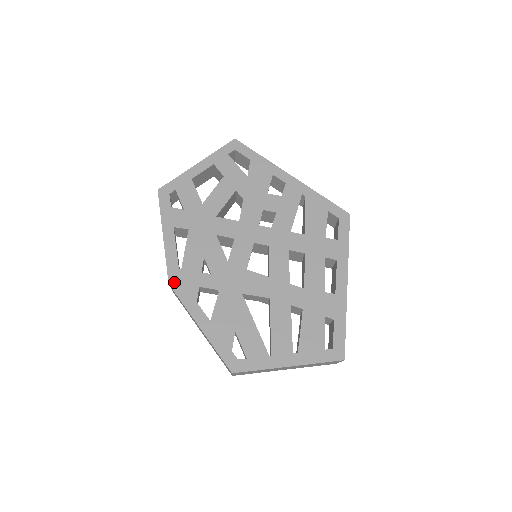
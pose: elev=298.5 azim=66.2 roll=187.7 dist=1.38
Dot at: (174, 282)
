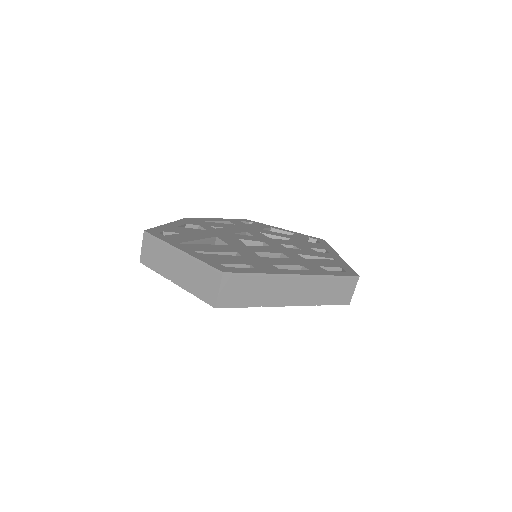
Dot at: (190, 219)
